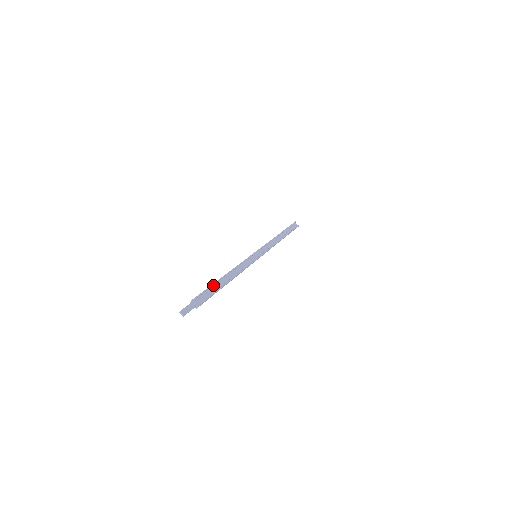
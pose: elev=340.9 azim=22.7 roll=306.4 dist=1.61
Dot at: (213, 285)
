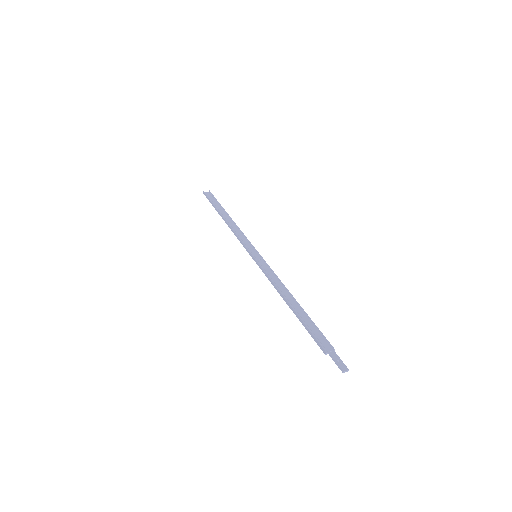
Dot at: (303, 320)
